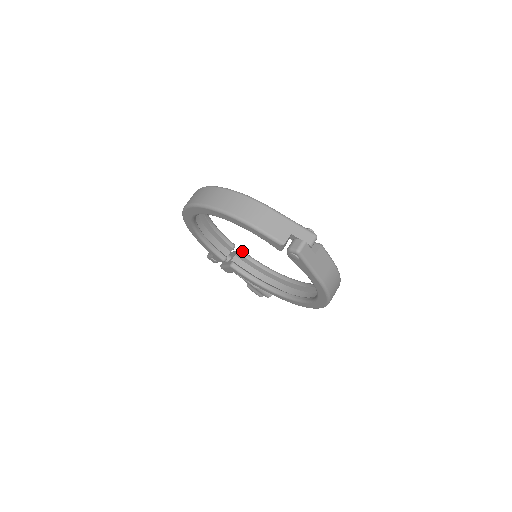
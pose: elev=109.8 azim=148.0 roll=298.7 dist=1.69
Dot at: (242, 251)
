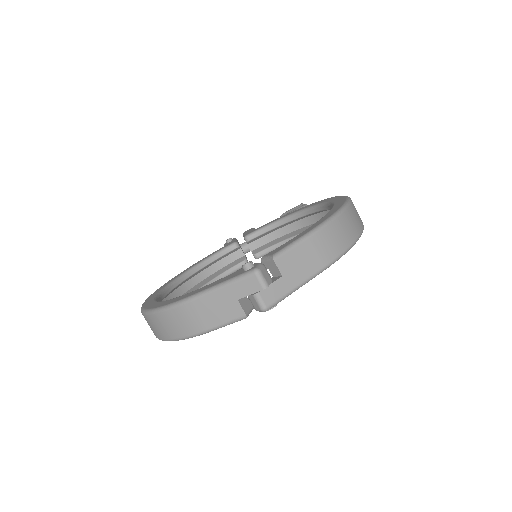
Dot at: (246, 238)
